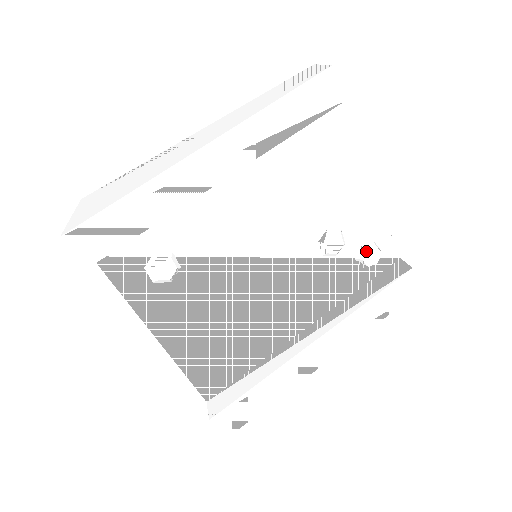
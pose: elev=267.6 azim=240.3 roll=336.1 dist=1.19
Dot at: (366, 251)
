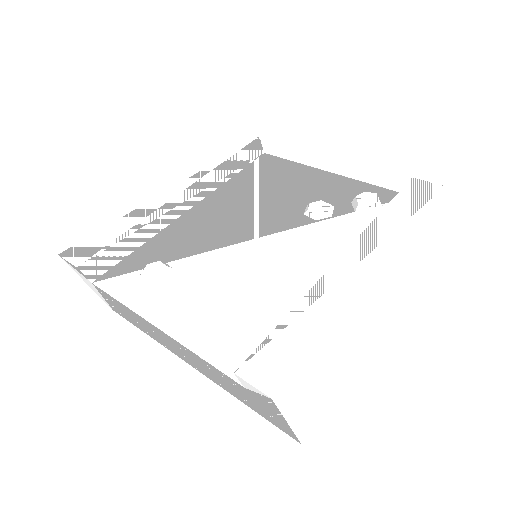
Dot at: (357, 198)
